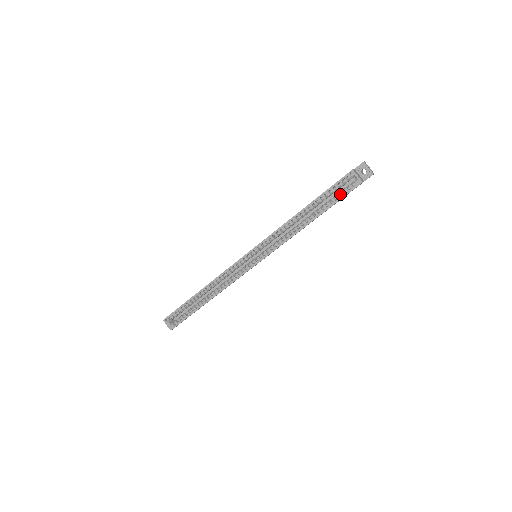
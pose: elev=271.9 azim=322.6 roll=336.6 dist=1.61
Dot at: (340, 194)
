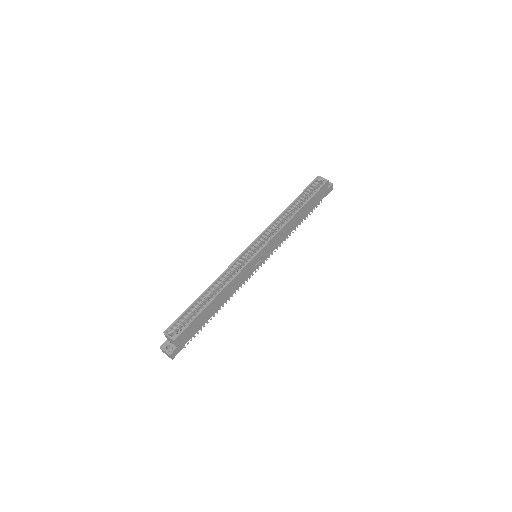
Dot at: (315, 192)
